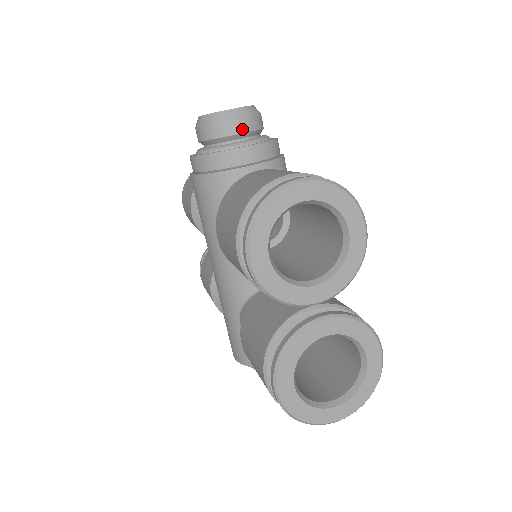
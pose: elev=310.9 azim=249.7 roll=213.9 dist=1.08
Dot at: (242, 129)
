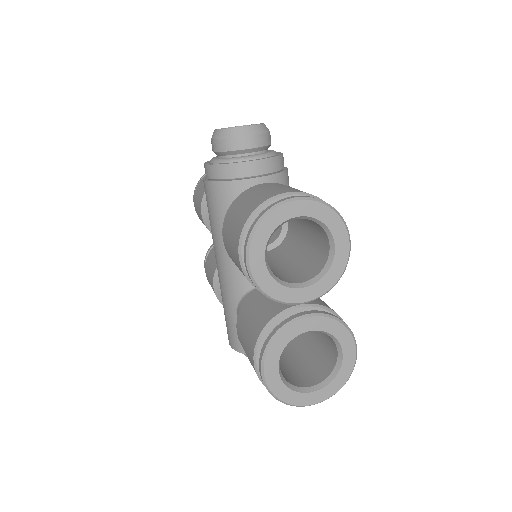
Dot at: (252, 145)
